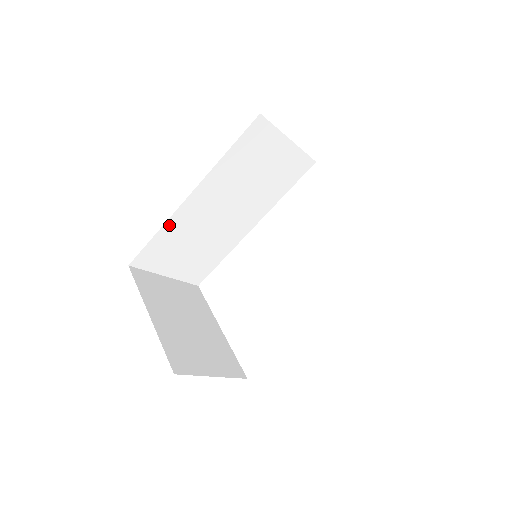
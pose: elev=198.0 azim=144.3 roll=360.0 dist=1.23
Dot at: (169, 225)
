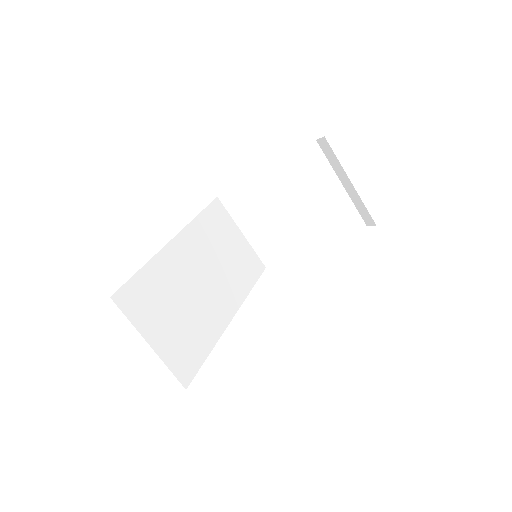
Dot at: (155, 264)
